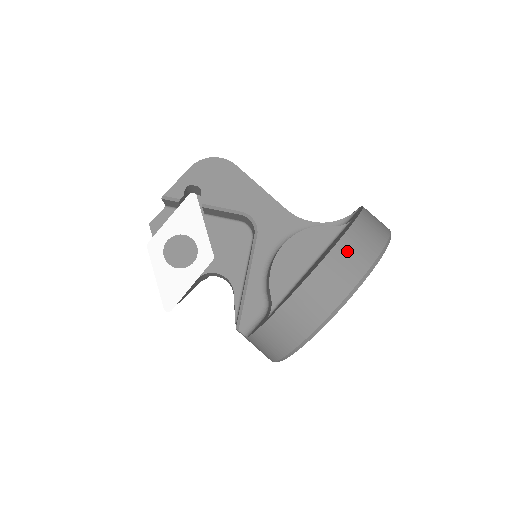
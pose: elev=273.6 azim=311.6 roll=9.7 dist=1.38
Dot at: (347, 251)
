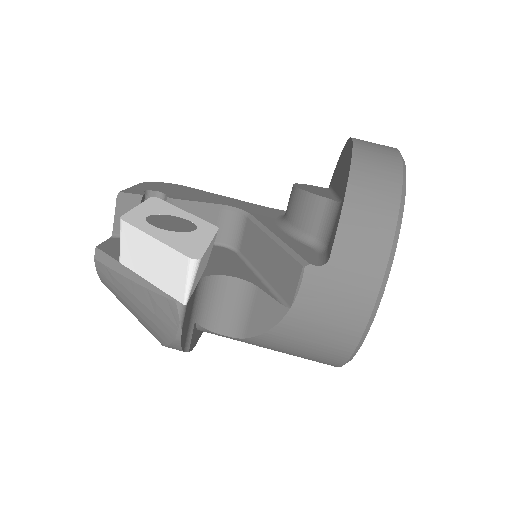
Dot at: occluded
